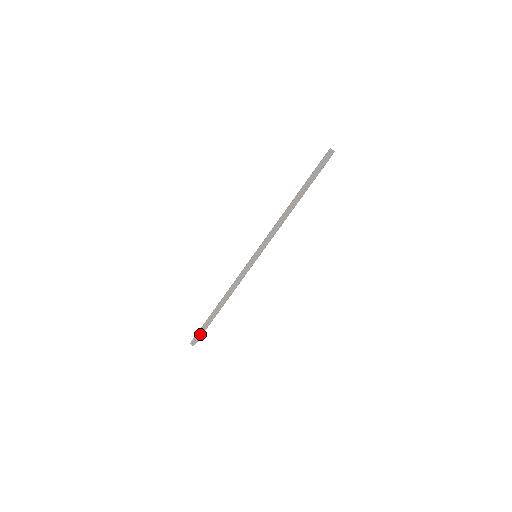
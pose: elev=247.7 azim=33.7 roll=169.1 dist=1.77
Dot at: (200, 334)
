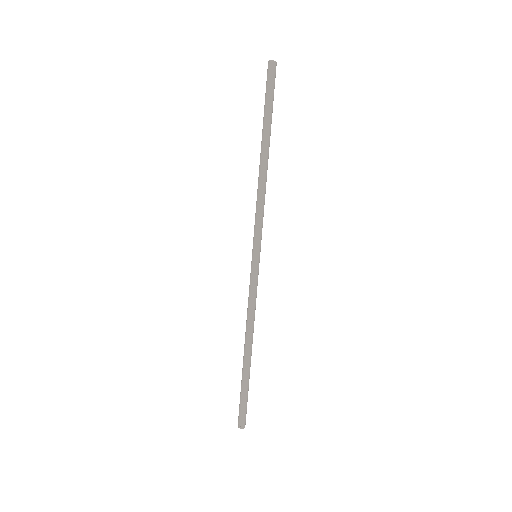
Dot at: (245, 406)
